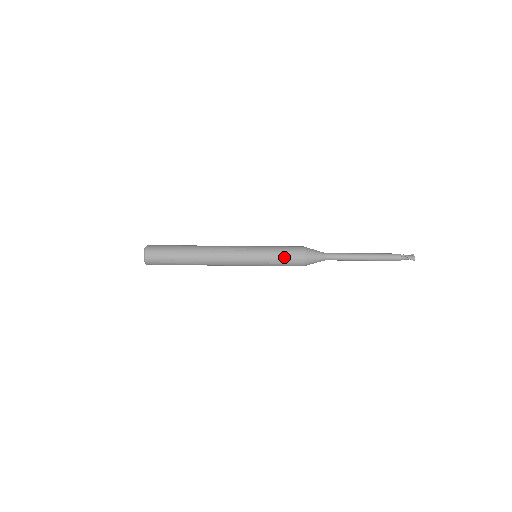
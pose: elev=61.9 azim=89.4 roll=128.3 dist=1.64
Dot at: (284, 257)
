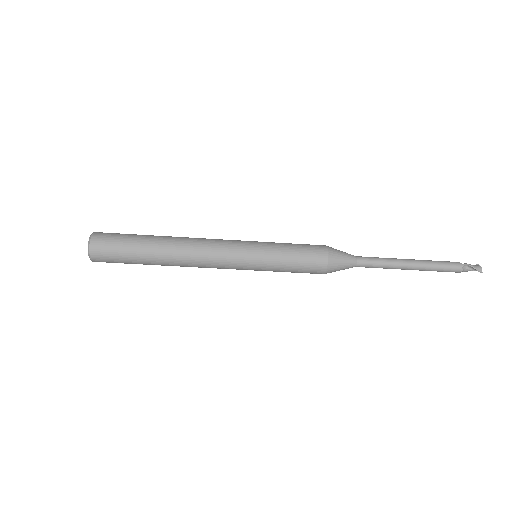
Dot at: (298, 258)
